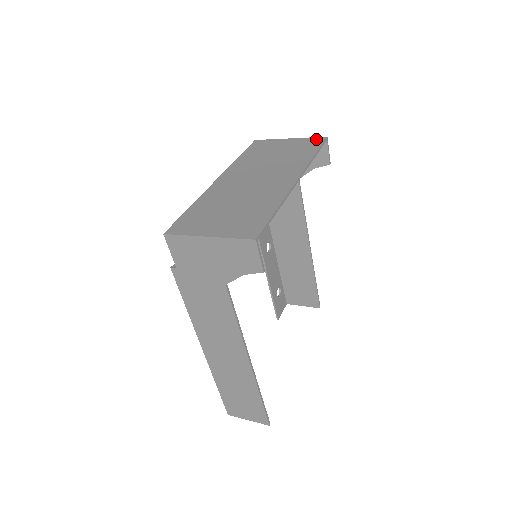
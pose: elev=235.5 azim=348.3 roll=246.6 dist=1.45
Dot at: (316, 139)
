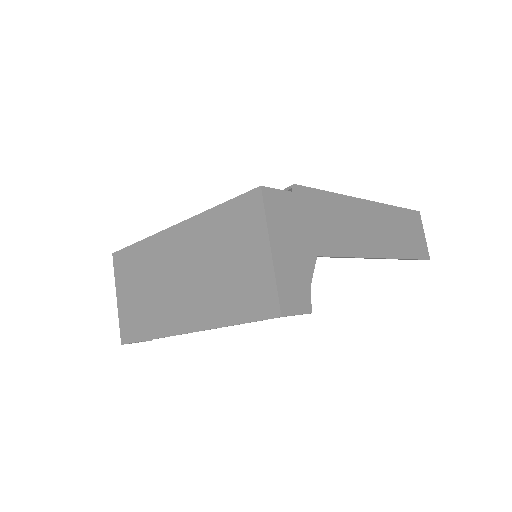
Dot at: (271, 302)
